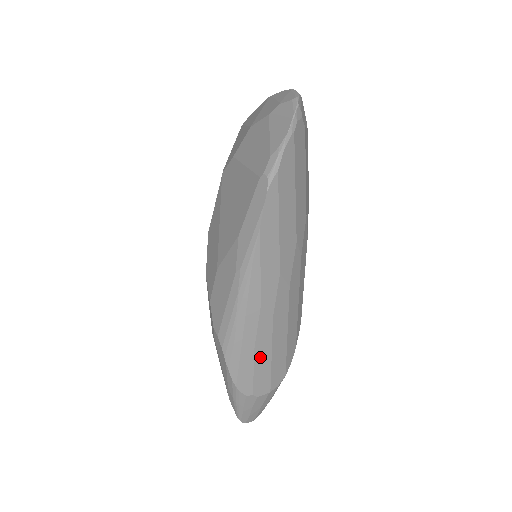
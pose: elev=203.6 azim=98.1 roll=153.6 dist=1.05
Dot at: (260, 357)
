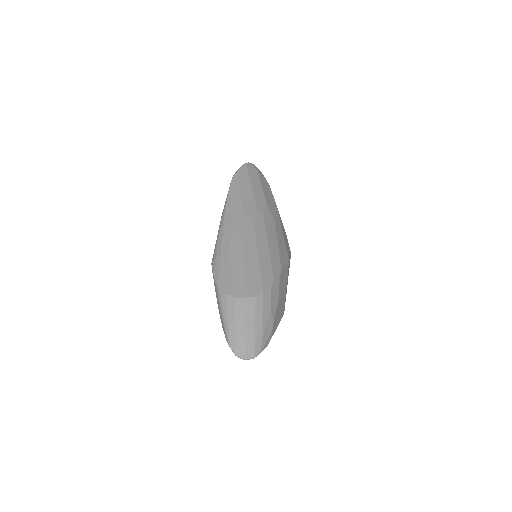
Dot at: (234, 263)
